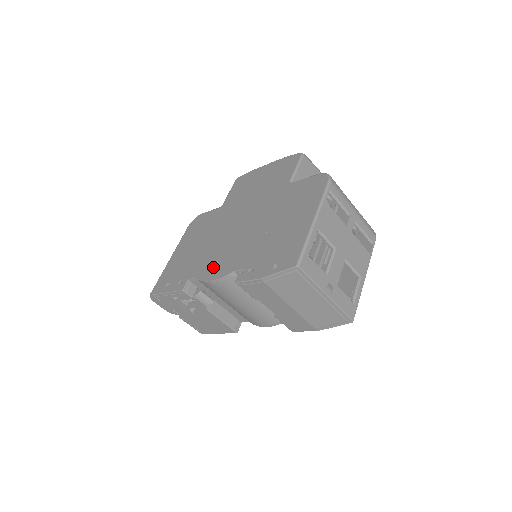
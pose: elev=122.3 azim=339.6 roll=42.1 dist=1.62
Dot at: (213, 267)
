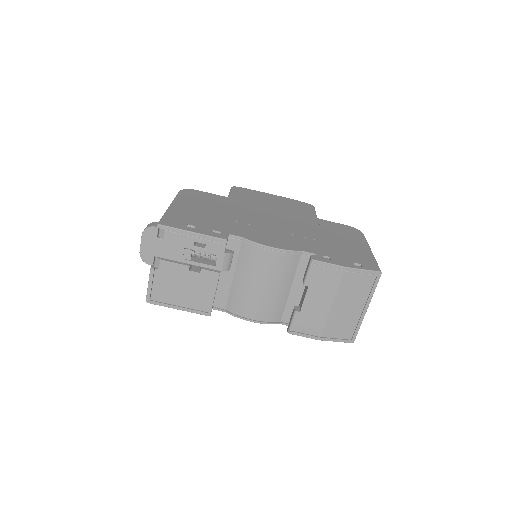
Dot at: (265, 238)
